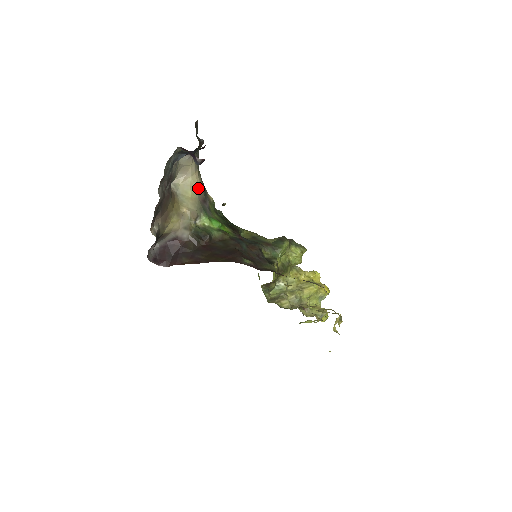
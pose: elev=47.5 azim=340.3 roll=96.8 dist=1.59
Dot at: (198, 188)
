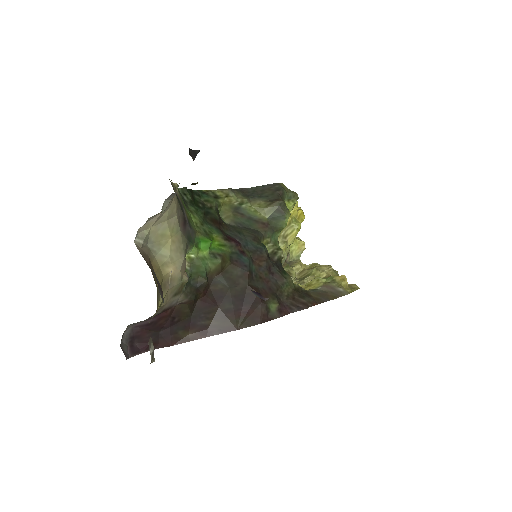
Dot at: (176, 212)
